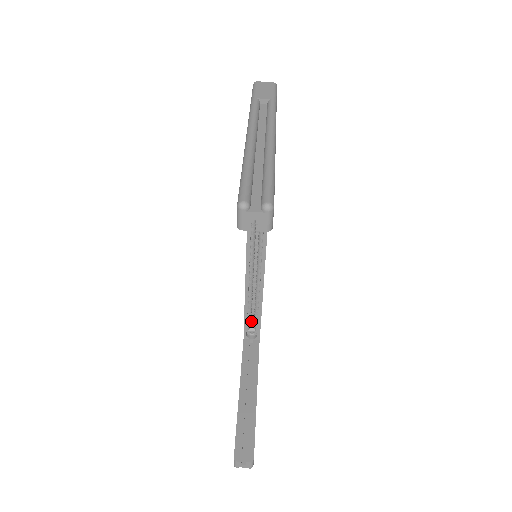
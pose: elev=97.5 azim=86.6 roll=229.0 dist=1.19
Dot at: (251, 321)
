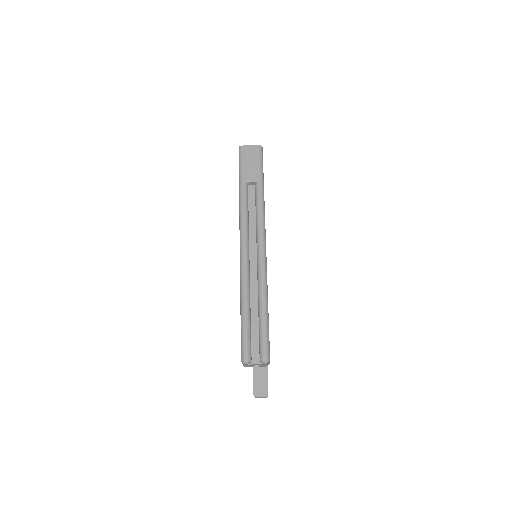
Dot at: occluded
